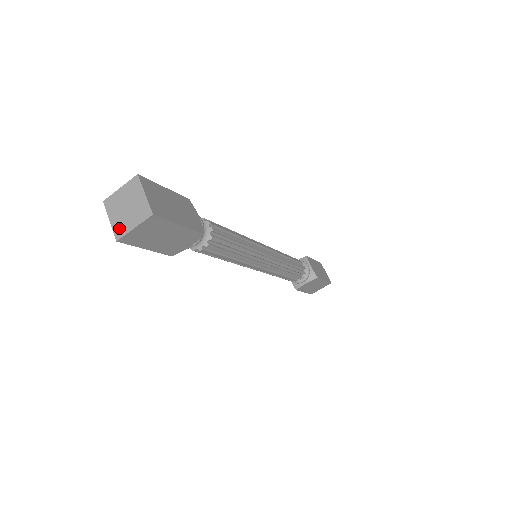
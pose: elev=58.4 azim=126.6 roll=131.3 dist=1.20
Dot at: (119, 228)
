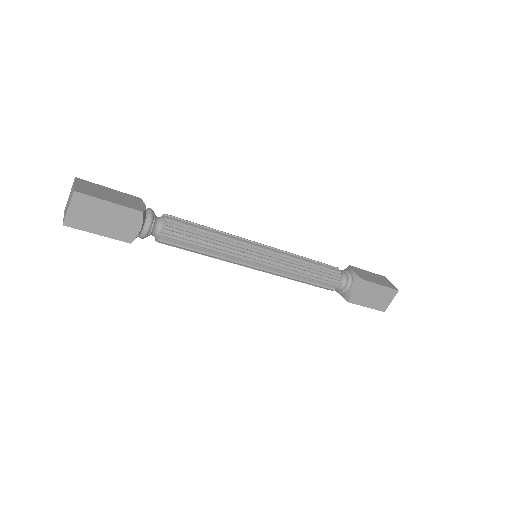
Dot at: (64, 216)
